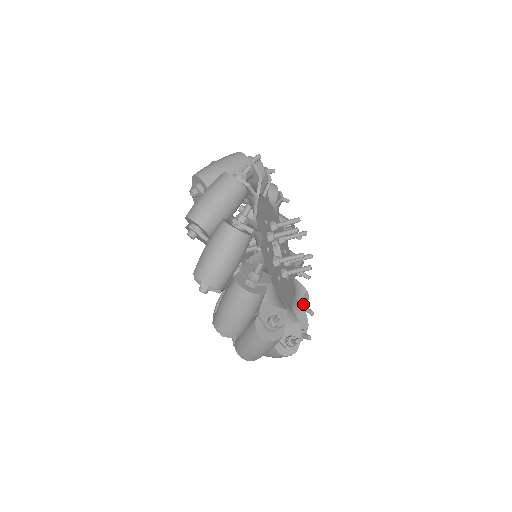
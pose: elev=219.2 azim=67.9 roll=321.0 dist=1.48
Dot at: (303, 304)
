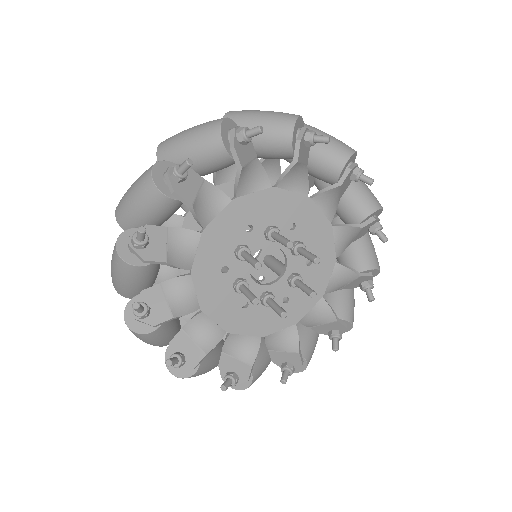
Dot at: (369, 230)
